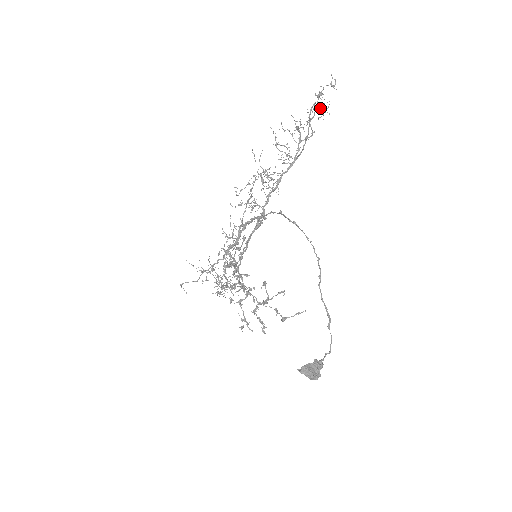
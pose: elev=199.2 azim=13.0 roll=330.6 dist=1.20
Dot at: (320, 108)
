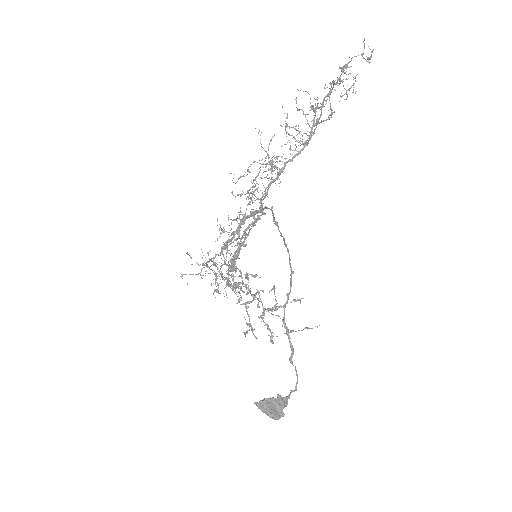
Dot at: occluded
